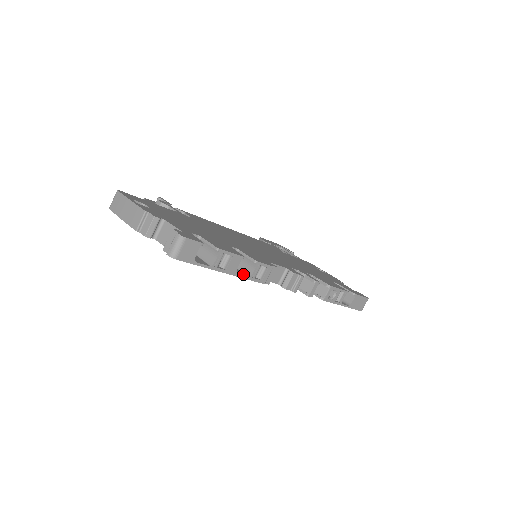
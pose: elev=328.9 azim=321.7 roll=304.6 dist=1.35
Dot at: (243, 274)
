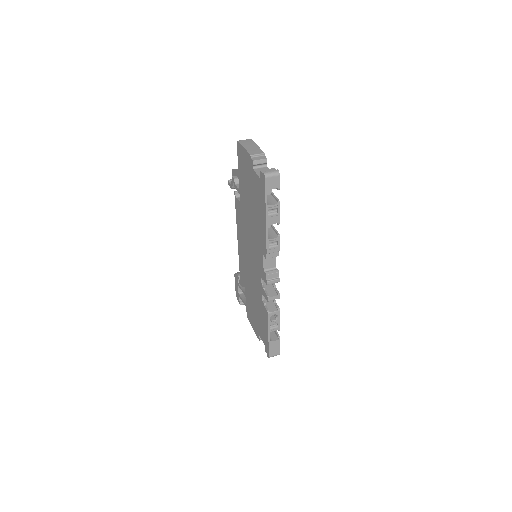
Dot at: (267, 234)
